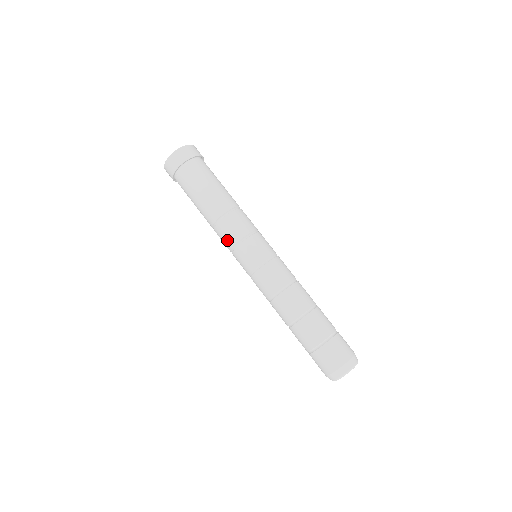
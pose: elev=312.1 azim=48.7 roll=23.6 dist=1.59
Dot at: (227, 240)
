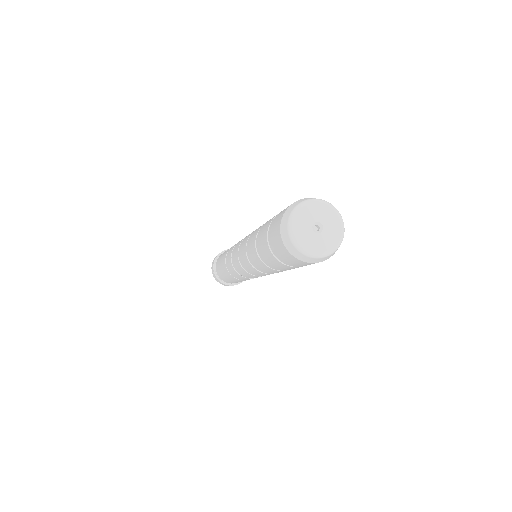
Dot at: (229, 256)
